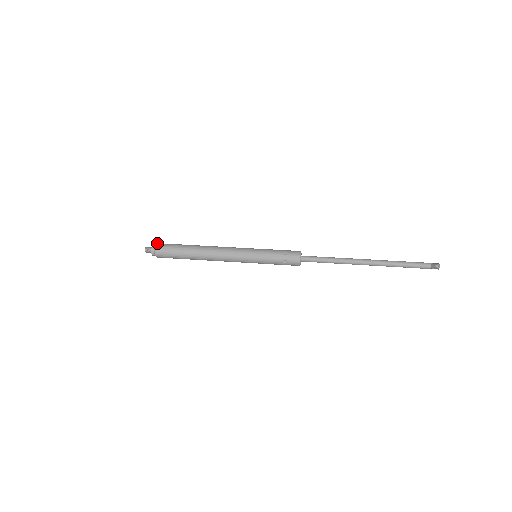
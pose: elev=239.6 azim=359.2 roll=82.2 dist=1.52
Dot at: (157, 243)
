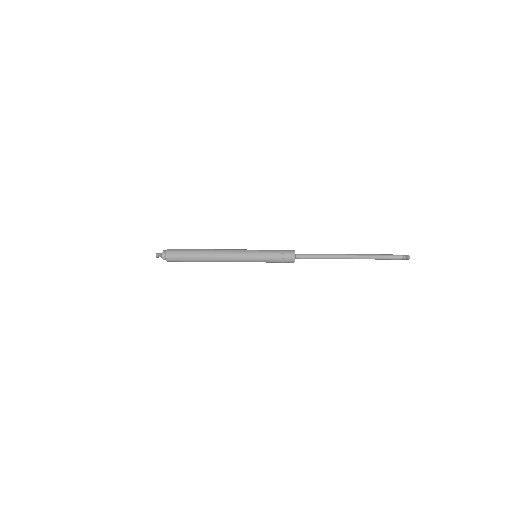
Dot at: (167, 249)
